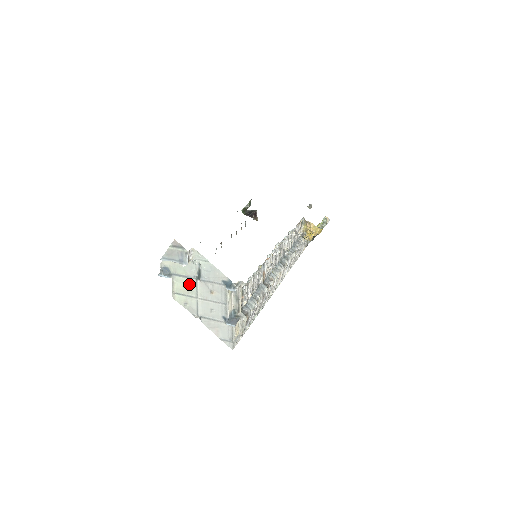
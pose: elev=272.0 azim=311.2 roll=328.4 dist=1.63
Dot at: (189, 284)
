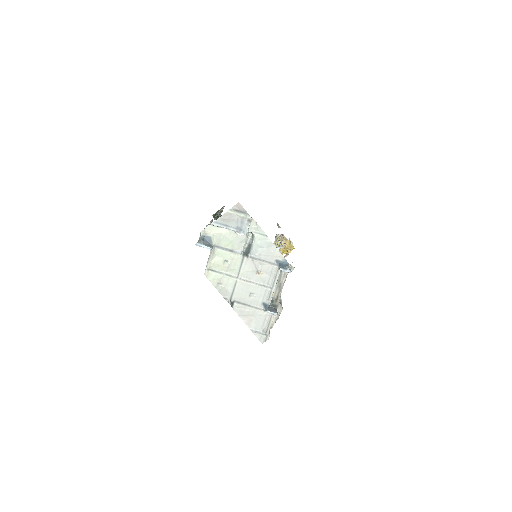
Dot at: (232, 260)
